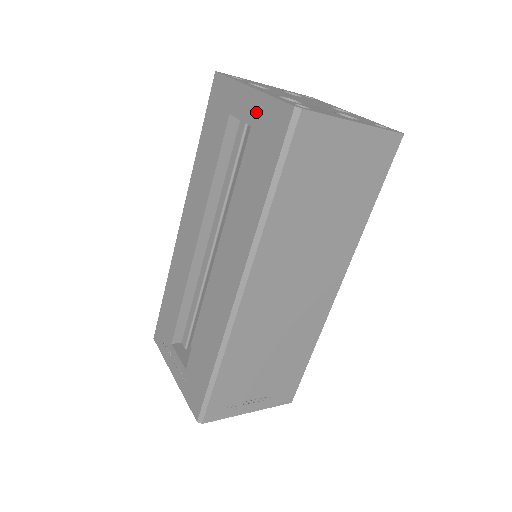
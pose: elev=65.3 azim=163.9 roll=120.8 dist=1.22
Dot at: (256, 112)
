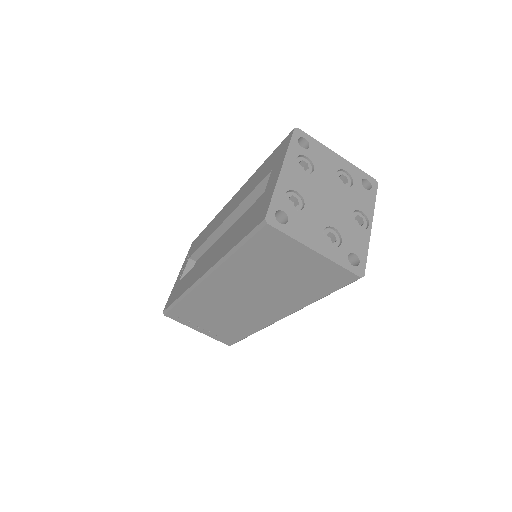
Dot at: (268, 191)
